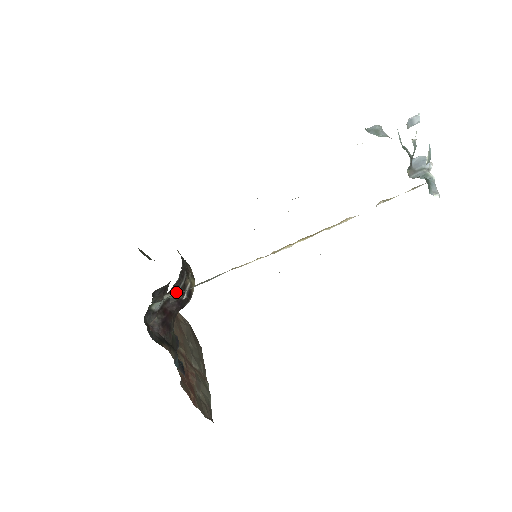
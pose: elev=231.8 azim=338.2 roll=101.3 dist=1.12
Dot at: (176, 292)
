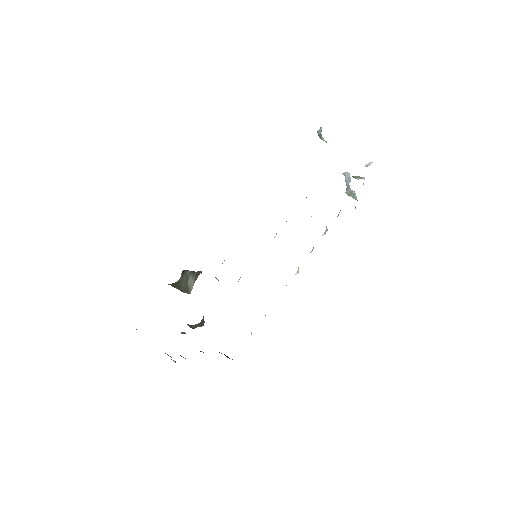
Dot at: occluded
